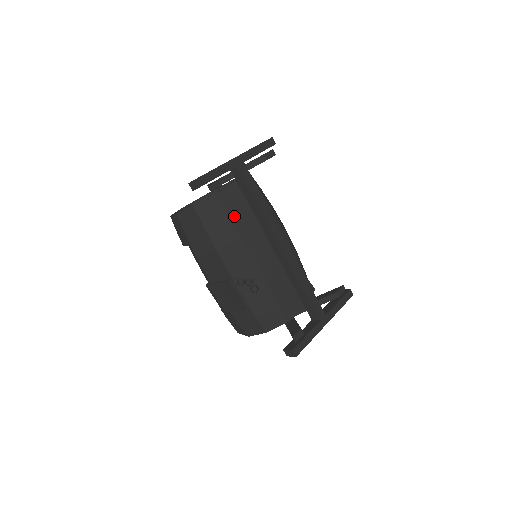
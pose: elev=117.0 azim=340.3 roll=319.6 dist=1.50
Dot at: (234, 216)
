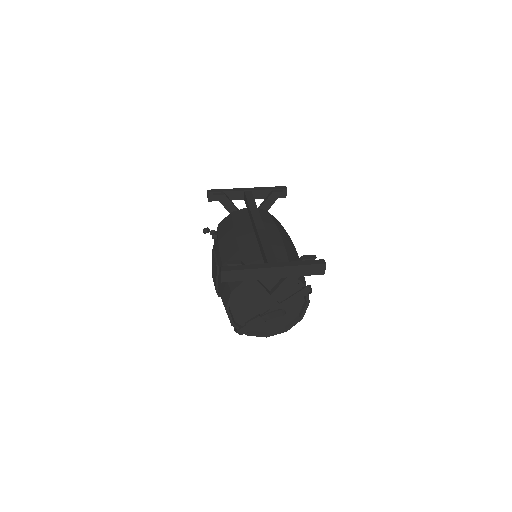
Dot at: (236, 219)
